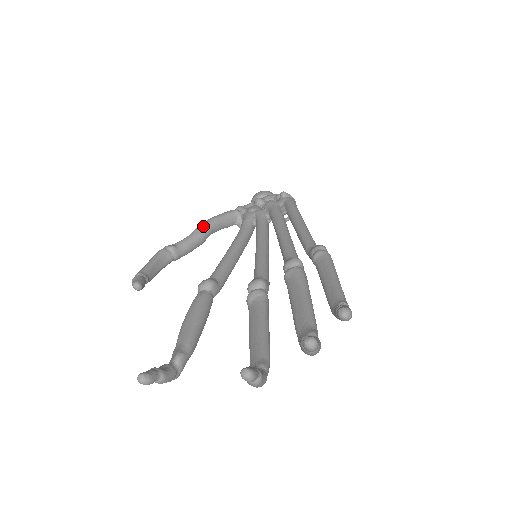
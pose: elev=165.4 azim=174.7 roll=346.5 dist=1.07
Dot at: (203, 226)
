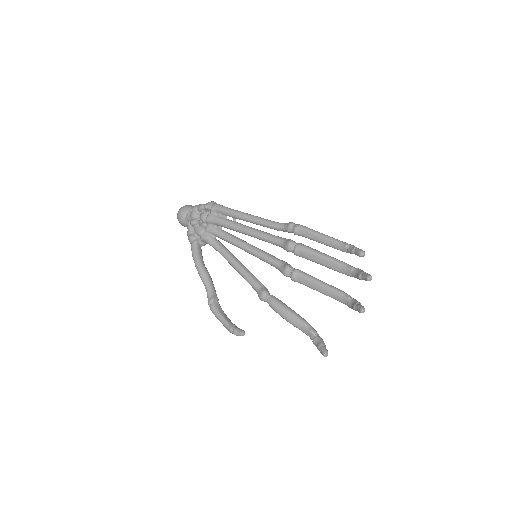
Dot at: (201, 271)
